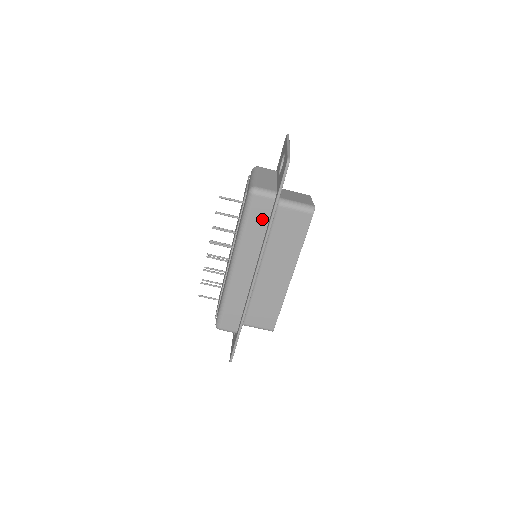
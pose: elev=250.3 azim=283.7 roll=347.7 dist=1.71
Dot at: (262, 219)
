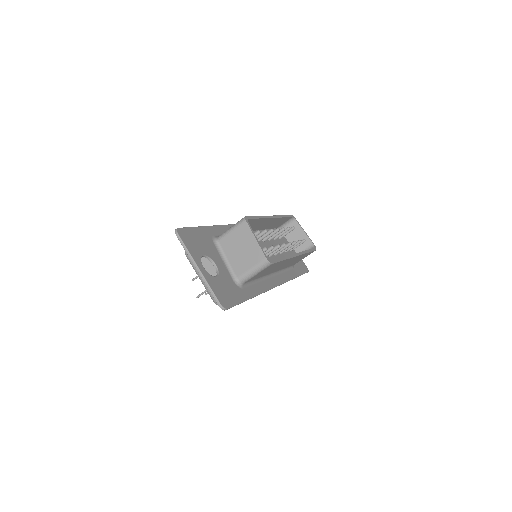
Dot at: occluded
